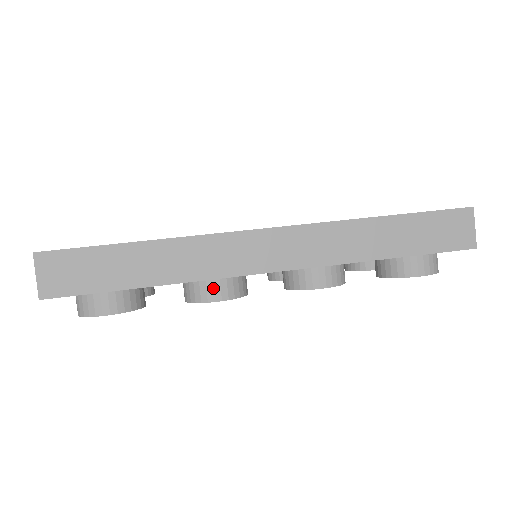
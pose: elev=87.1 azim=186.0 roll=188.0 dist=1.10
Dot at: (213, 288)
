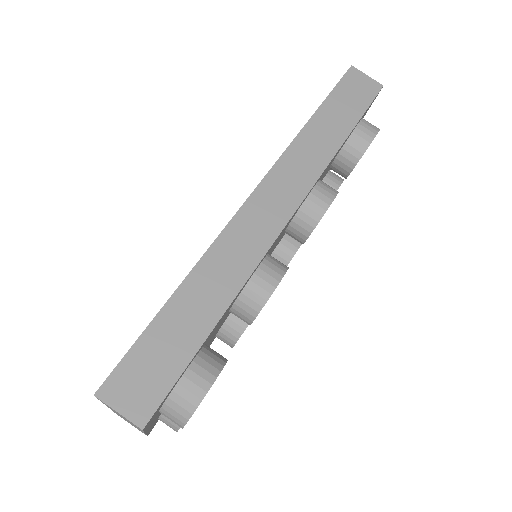
Dot at: (263, 280)
